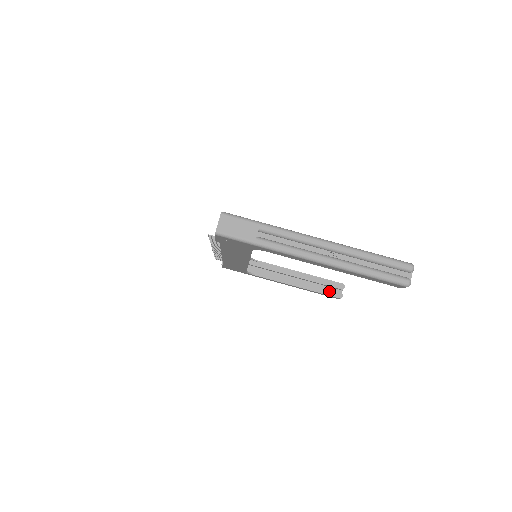
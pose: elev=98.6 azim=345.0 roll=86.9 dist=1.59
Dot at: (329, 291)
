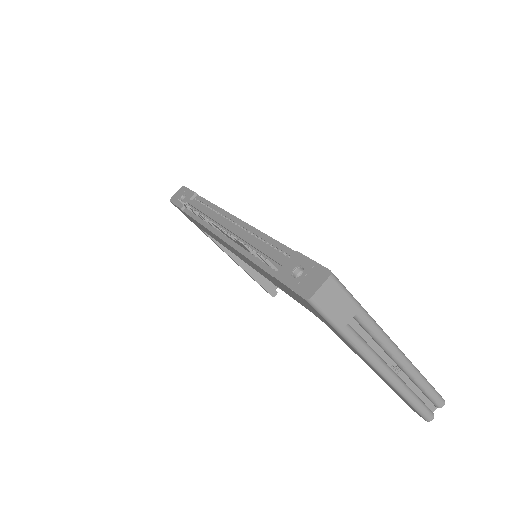
Dot at: (267, 285)
